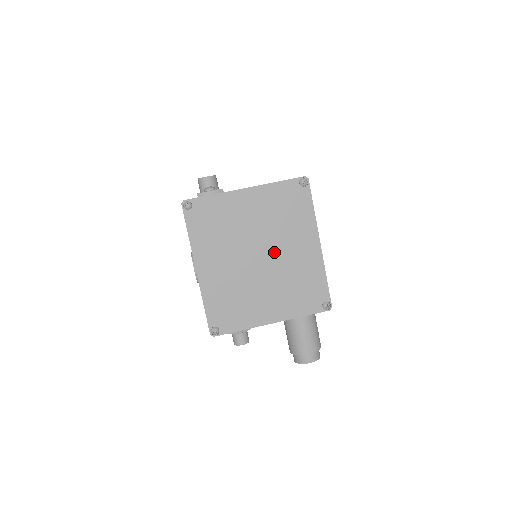
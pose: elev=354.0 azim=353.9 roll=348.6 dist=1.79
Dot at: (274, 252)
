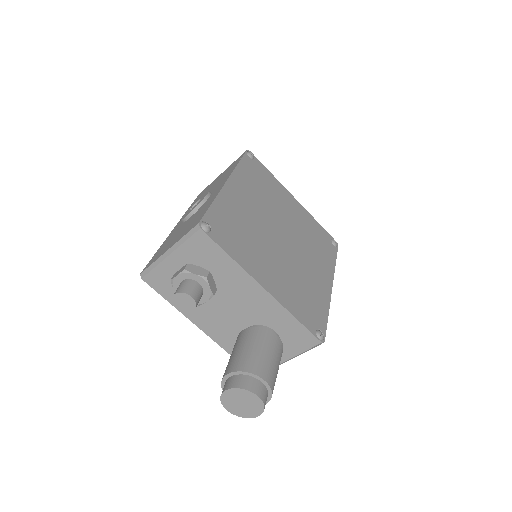
Dot at: (295, 248)
